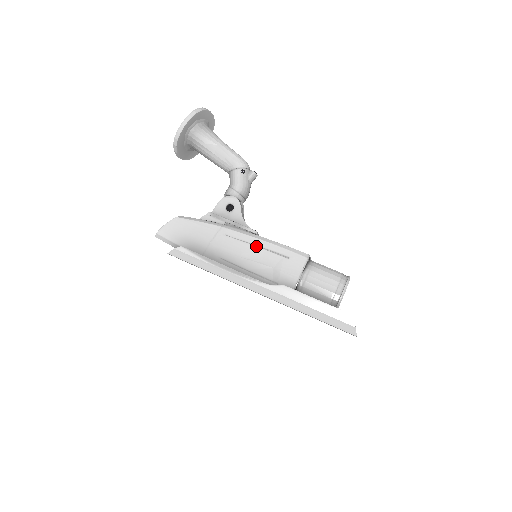
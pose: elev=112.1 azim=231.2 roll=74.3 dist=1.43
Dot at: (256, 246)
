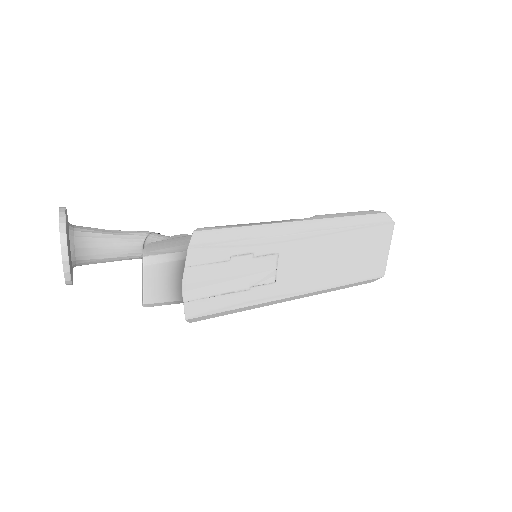
Dot at: occluded
